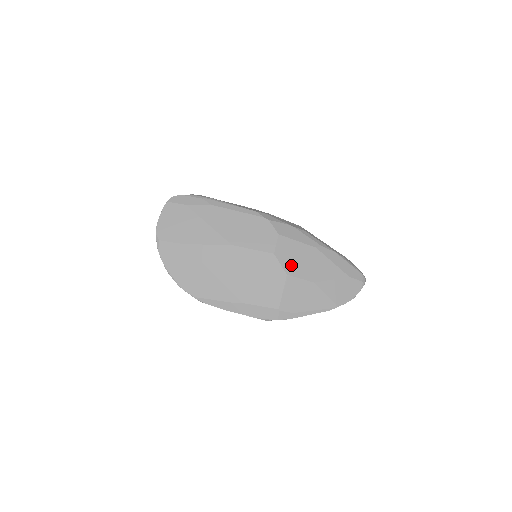
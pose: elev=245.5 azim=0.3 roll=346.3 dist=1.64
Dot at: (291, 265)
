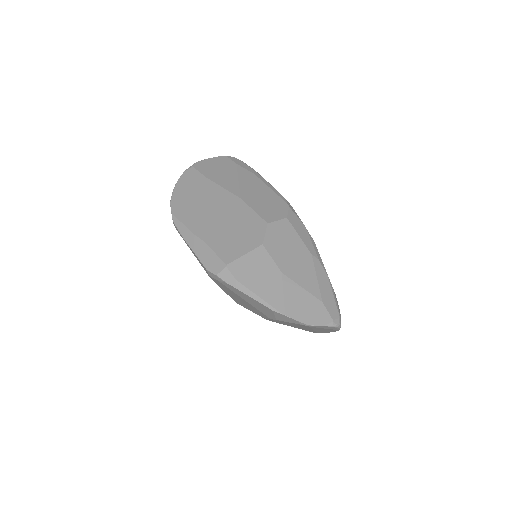
Dot at: (274, 243)
